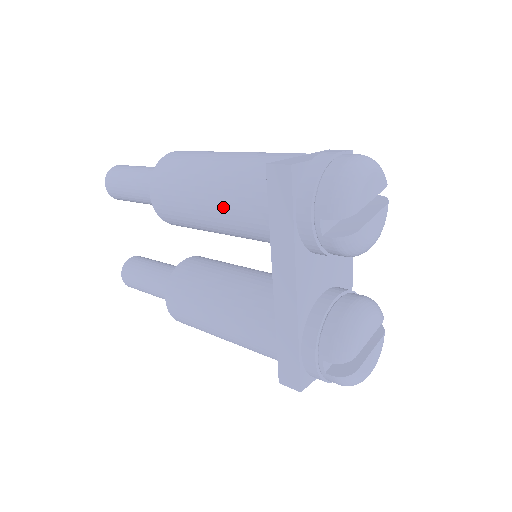
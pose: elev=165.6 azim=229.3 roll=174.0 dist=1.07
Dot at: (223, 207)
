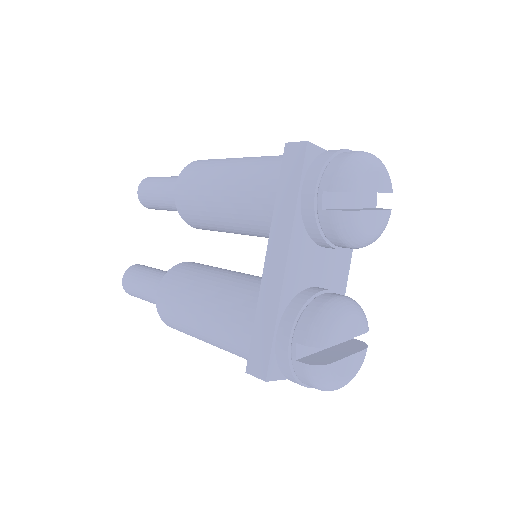
Dot at: (238, 190)
